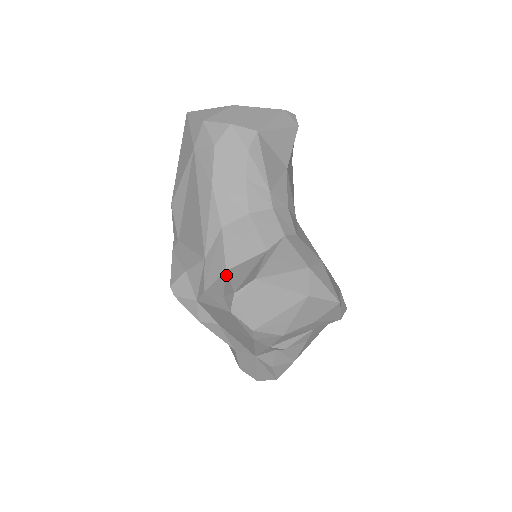
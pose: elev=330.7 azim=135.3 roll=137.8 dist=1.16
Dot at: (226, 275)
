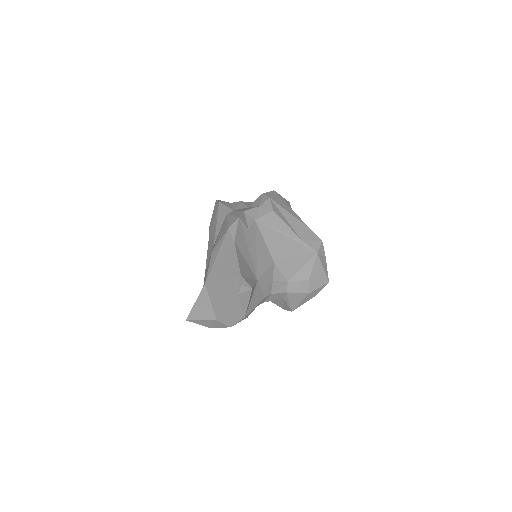
Dot at: occluded
